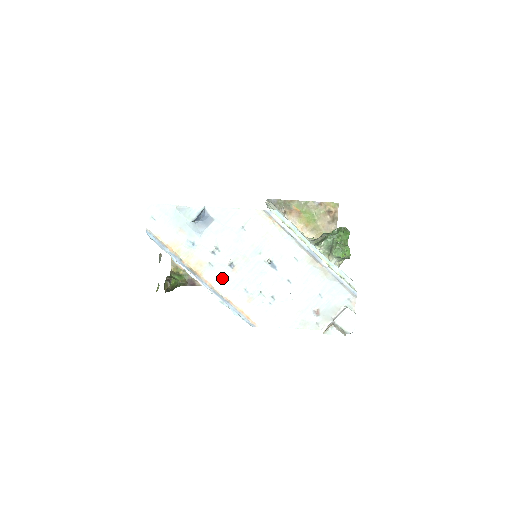
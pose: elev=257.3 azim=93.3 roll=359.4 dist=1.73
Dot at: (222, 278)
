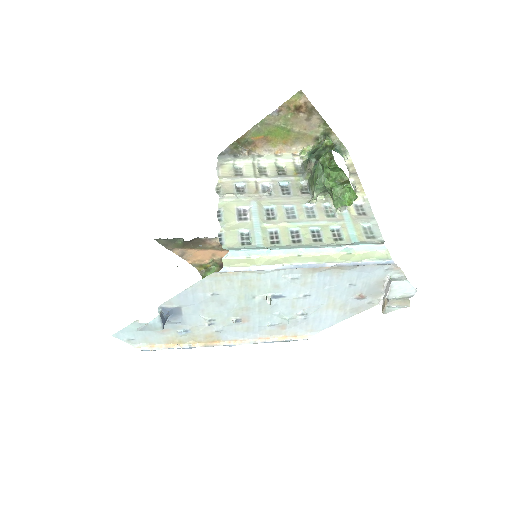
Dot at: (240, 331)
